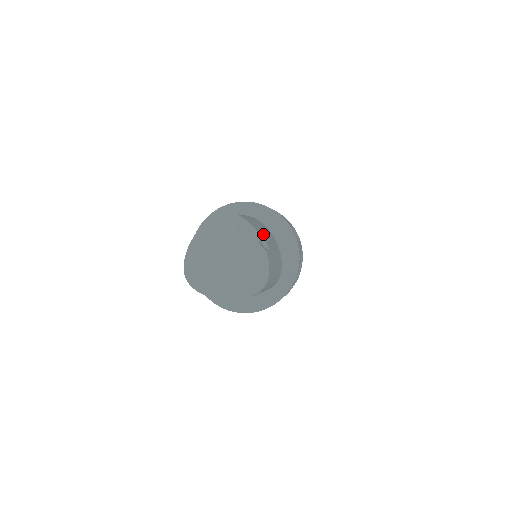
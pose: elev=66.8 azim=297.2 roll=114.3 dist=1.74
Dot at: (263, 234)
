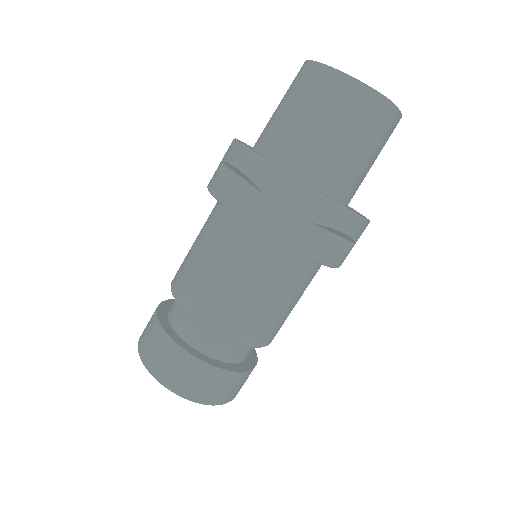
Dot at: occluded
